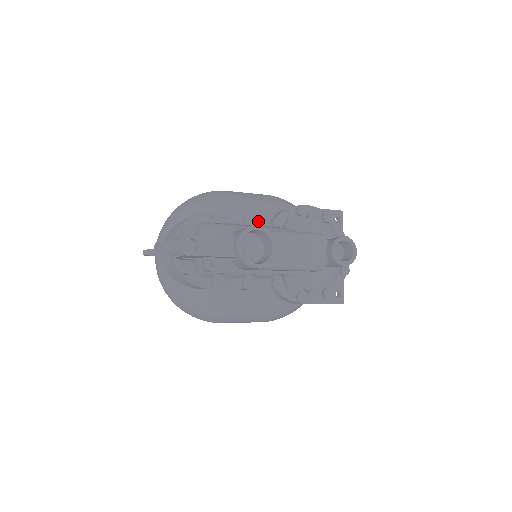
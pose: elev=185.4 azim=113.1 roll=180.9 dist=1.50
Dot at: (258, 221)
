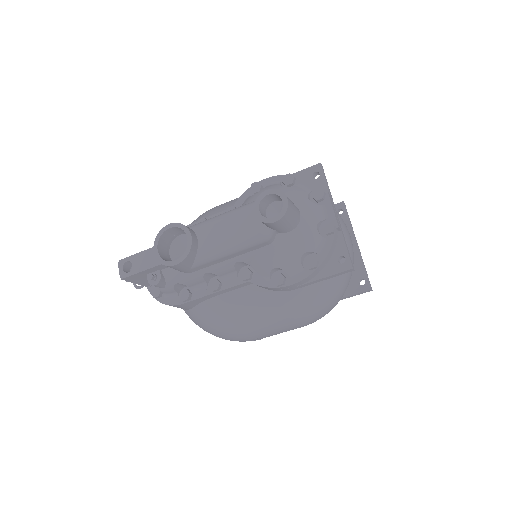
Dot at: occluded
